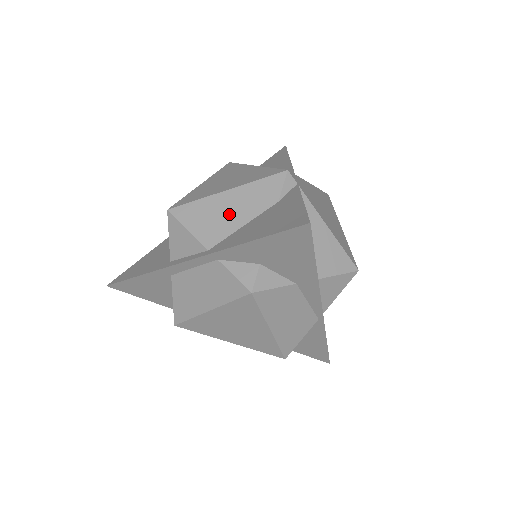
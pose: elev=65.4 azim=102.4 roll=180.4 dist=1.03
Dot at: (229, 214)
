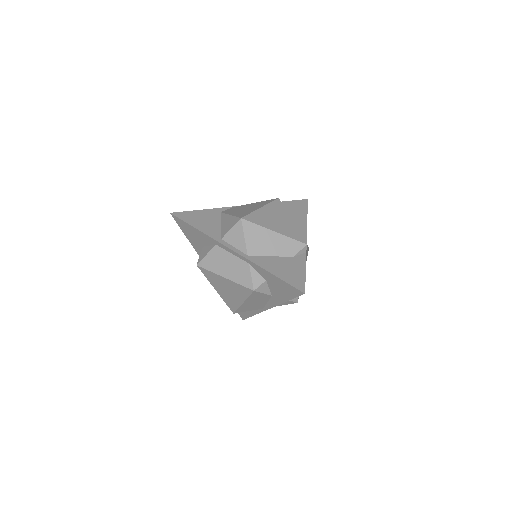
Dot at: (268, 245)
